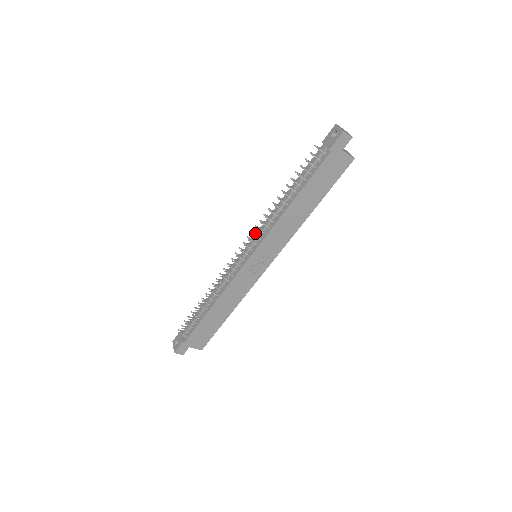
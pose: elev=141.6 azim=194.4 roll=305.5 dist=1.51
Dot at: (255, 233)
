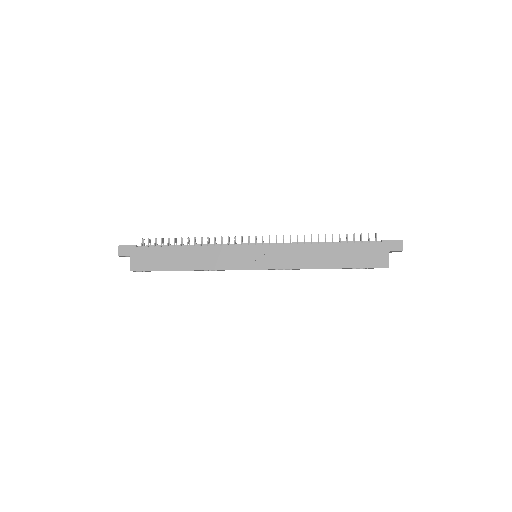
Dot at: occluded
